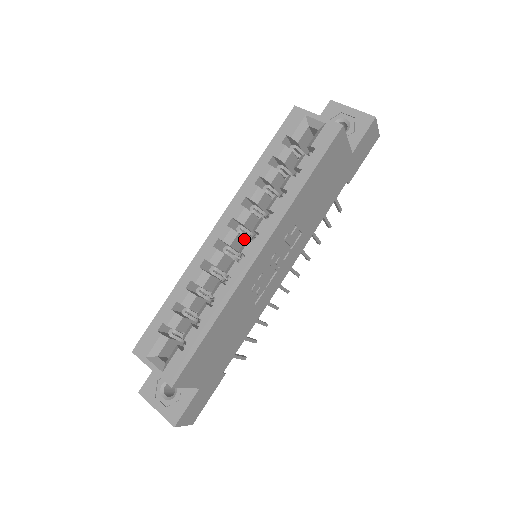
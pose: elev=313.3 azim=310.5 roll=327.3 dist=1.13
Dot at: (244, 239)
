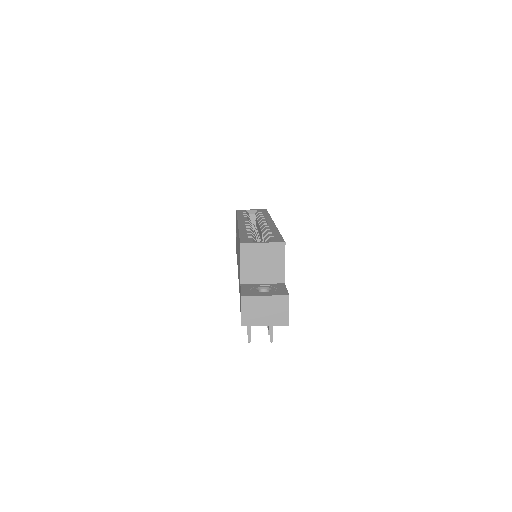
Dot at: occluded
